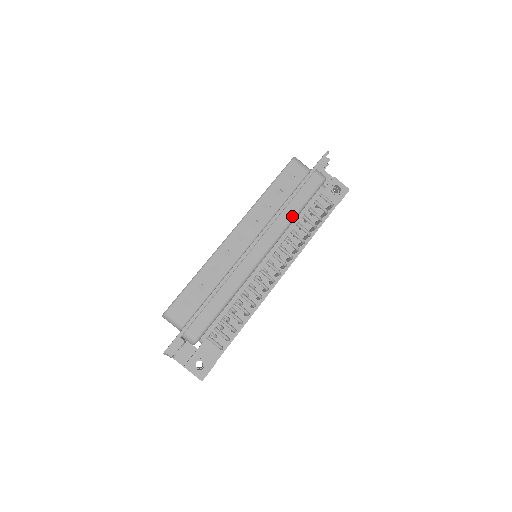
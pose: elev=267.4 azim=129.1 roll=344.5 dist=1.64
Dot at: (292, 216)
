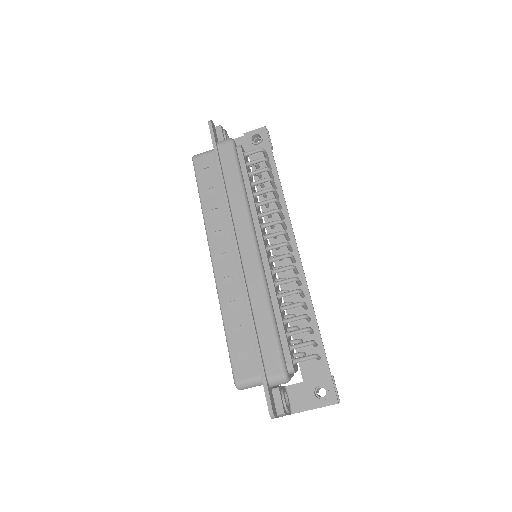
Dot at: (240, 193)
